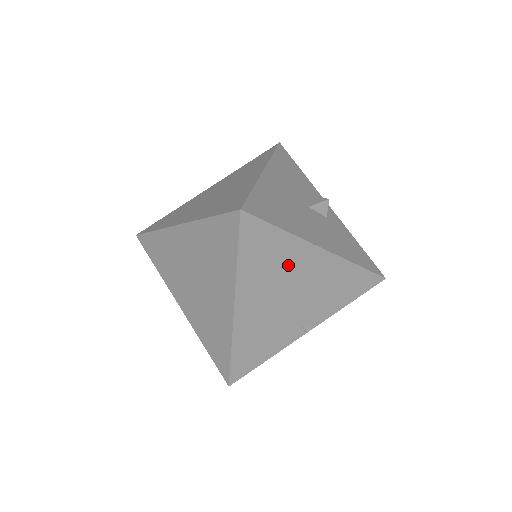
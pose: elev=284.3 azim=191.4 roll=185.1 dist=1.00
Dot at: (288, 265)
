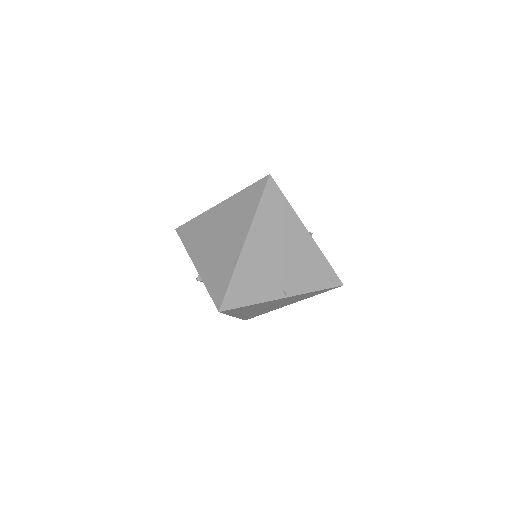
Dot at: (285, 230)
